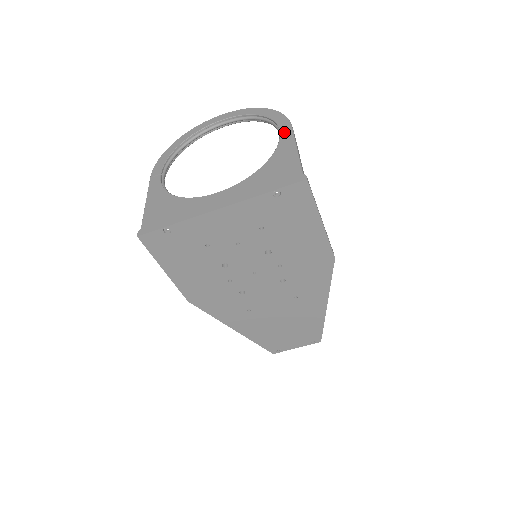
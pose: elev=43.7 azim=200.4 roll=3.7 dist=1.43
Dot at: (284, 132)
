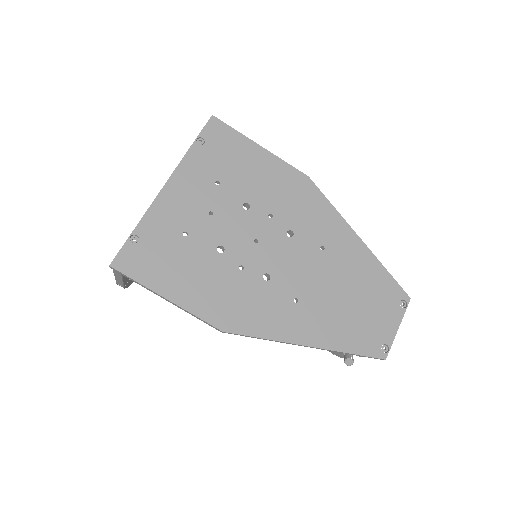
Dot at: occluded
